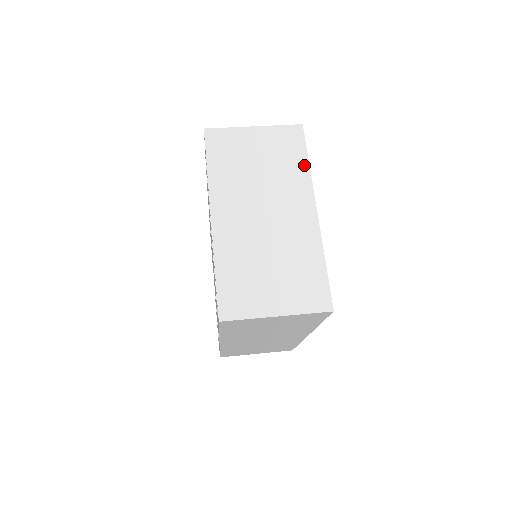
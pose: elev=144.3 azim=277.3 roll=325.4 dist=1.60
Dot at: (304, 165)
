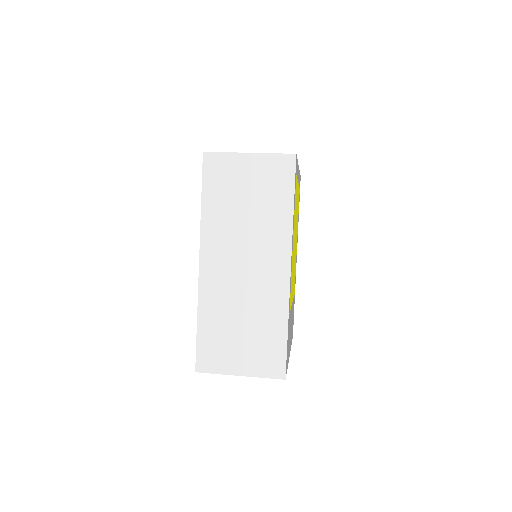
Dot at: occluded
